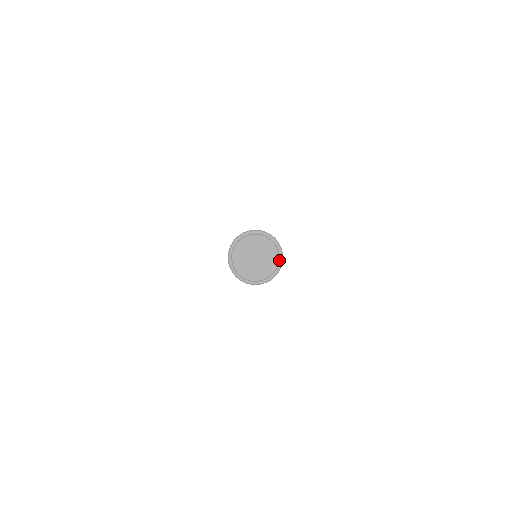
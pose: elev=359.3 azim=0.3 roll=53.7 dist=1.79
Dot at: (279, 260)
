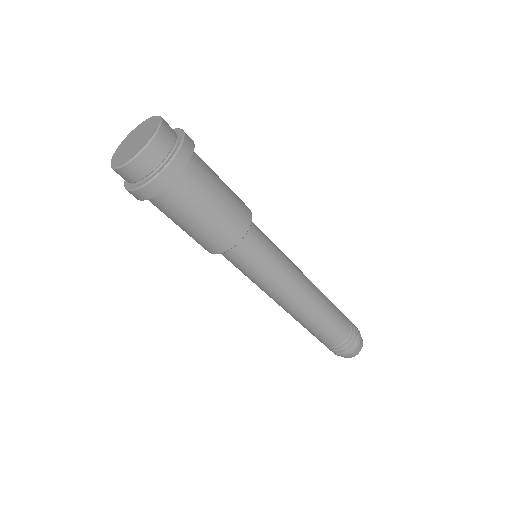
Dot at: (174, 151)
